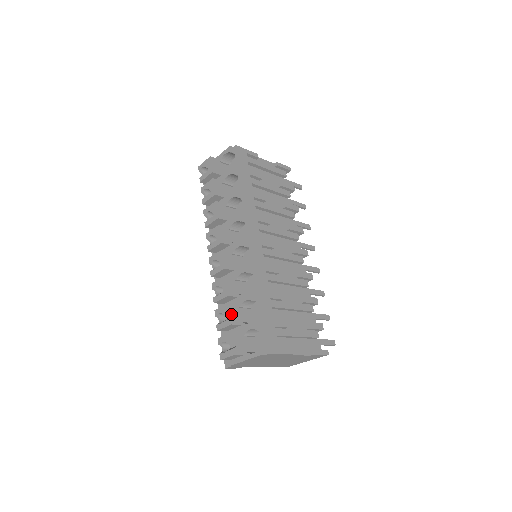
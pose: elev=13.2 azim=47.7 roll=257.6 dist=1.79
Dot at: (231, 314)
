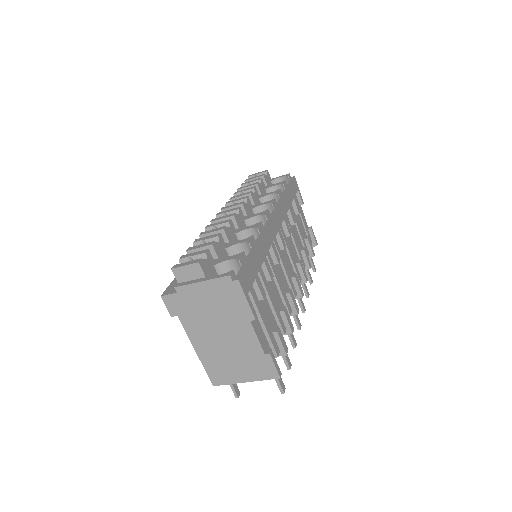
Dot at: (216, 242)
